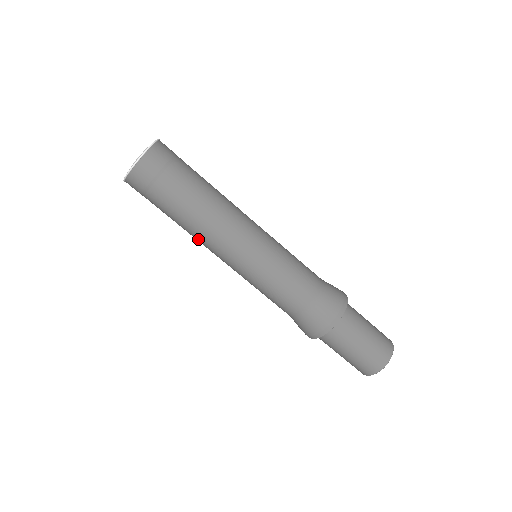
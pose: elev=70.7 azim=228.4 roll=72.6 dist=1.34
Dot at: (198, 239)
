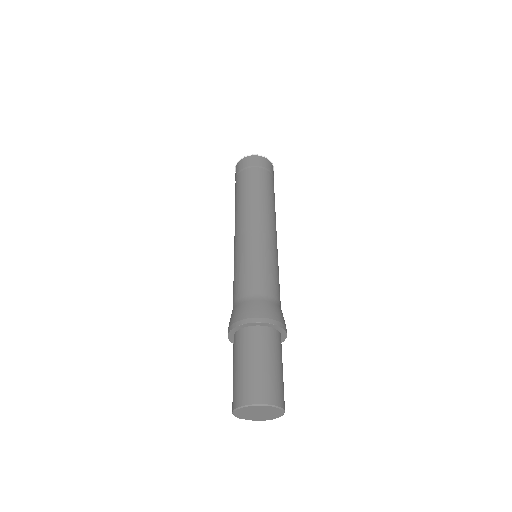
Dot at: occluded
